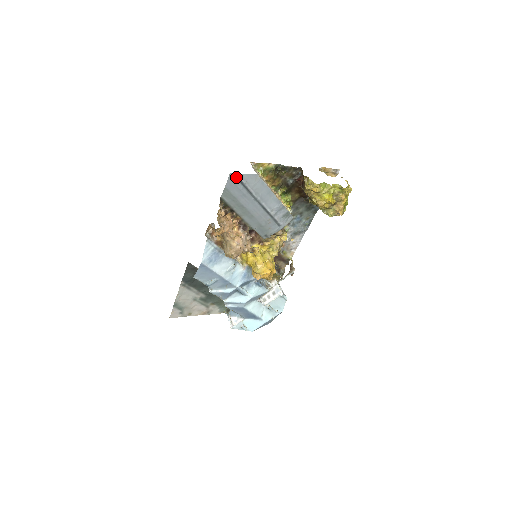
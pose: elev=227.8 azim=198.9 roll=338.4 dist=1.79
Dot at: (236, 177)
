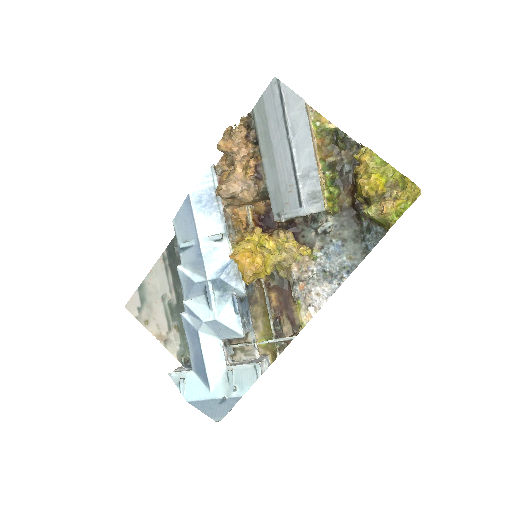
Dot at: (279, 87)
